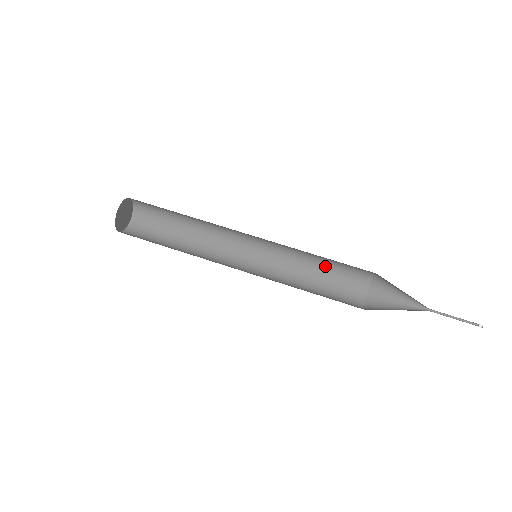
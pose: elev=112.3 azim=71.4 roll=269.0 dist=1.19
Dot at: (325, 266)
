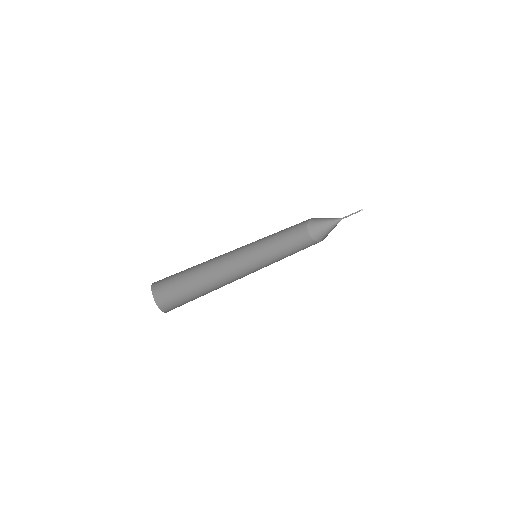
Dot at: (284, 235)
